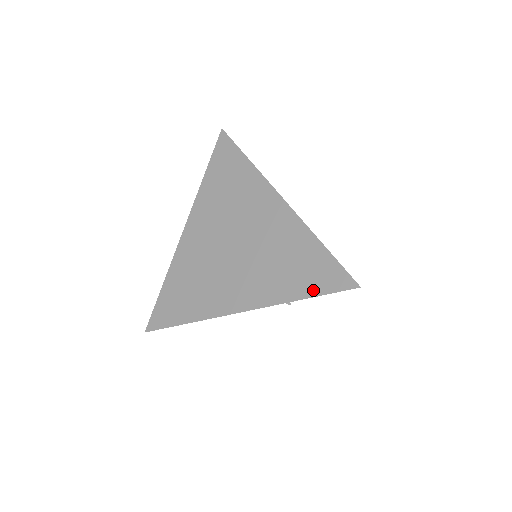
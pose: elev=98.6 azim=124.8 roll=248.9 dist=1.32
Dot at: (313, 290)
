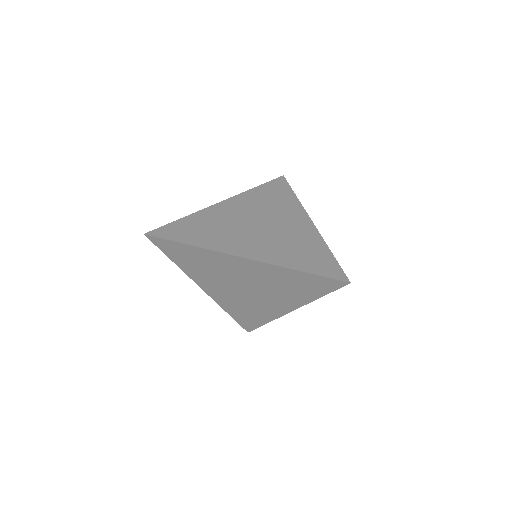
Dot at: (322, 292)
